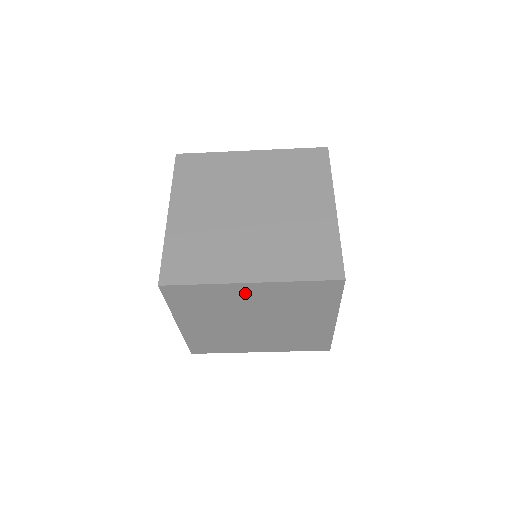
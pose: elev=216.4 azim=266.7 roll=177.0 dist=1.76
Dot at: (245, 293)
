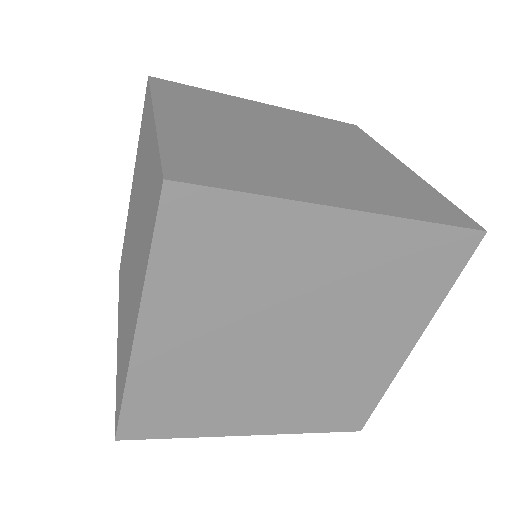
Dot at: (320, 242)
